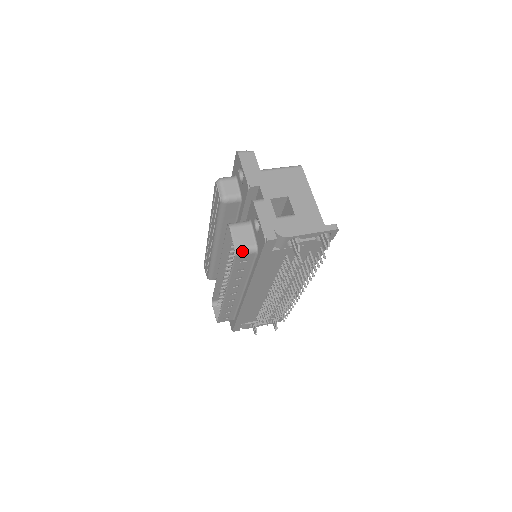
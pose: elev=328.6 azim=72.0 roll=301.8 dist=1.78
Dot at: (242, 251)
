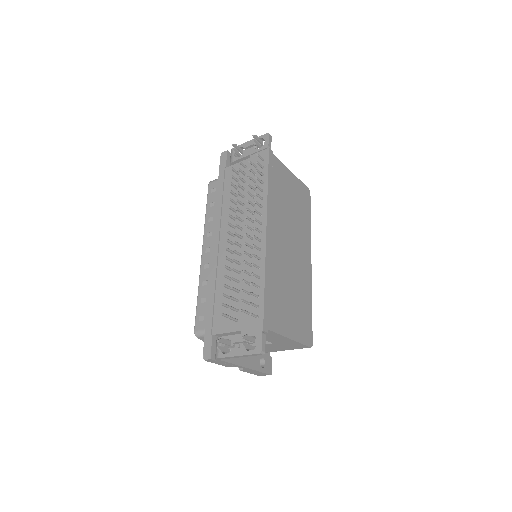
Dot at: (214, 180)
